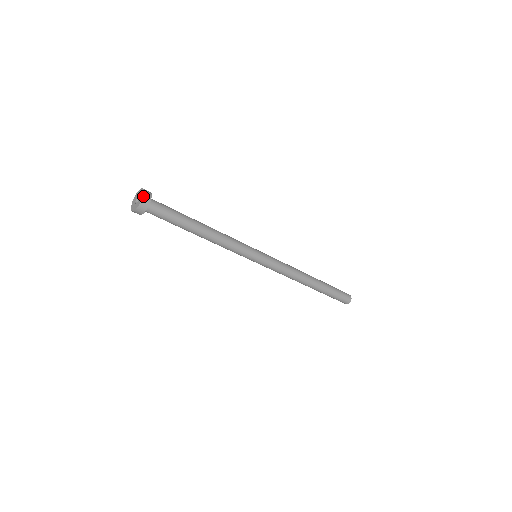
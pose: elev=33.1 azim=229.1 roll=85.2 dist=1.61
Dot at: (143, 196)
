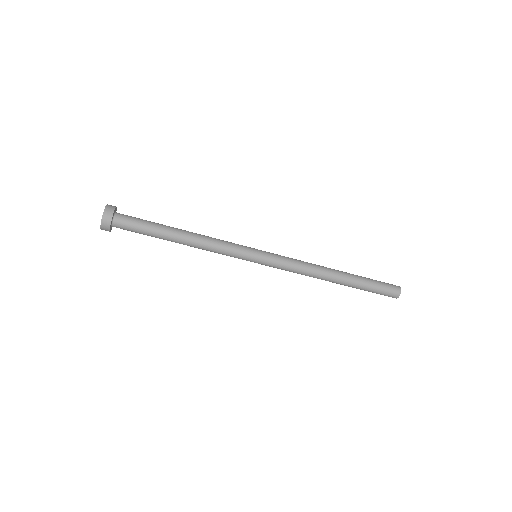
Dot at: (104, 212)
